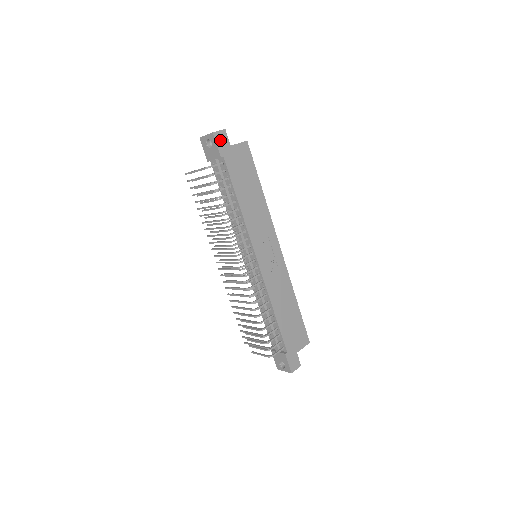
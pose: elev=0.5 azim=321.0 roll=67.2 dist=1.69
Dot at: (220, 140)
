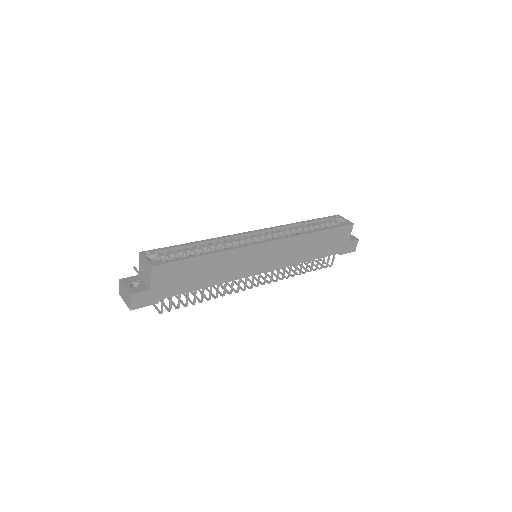
Dot at: (141, 302)
